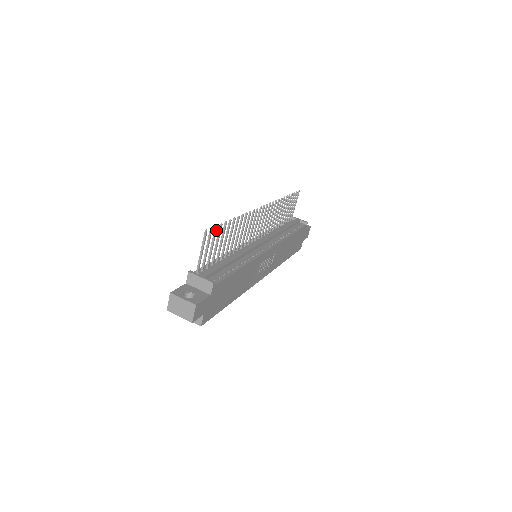
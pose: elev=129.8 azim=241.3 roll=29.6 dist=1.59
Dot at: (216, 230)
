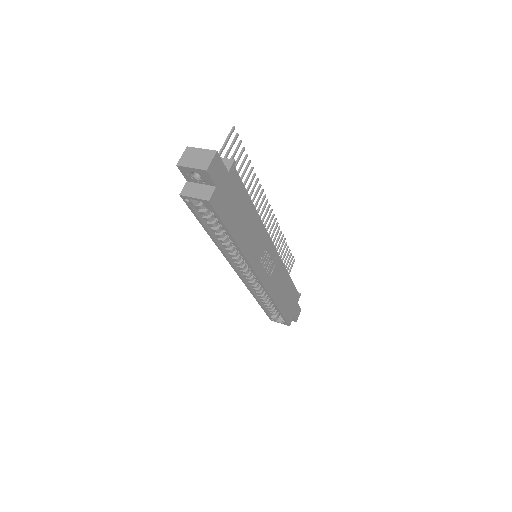
Dot at: occluded
